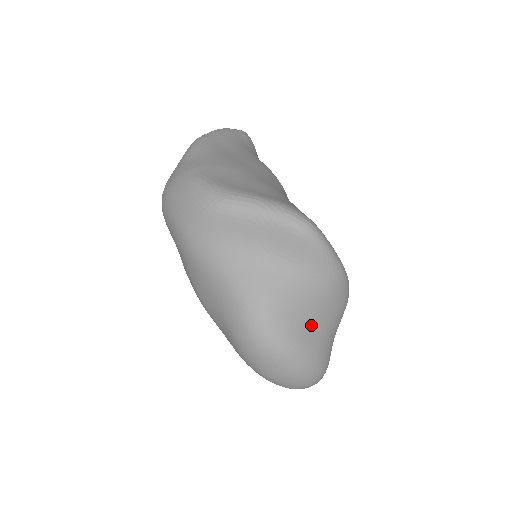
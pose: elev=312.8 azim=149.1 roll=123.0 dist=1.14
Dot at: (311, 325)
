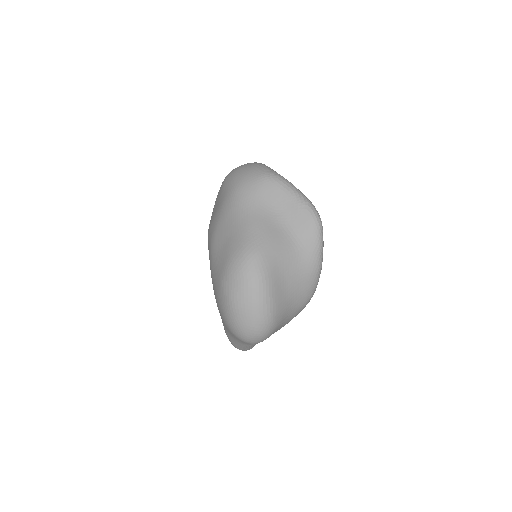
Dot at: (283, 283)
